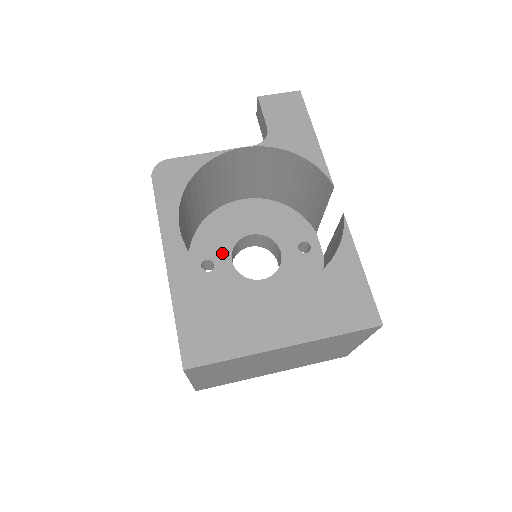
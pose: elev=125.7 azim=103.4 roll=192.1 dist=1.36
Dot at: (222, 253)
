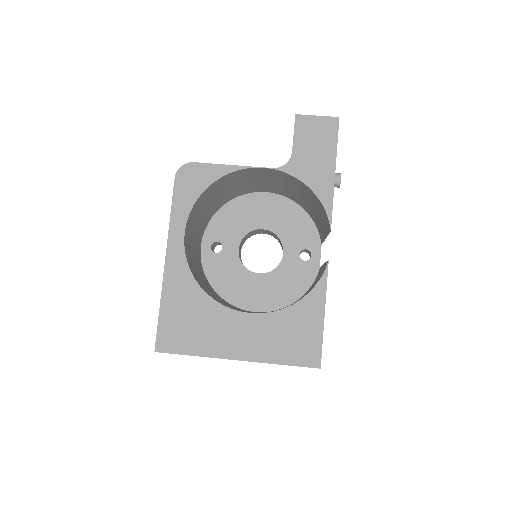
Dot at: (232, 239)
